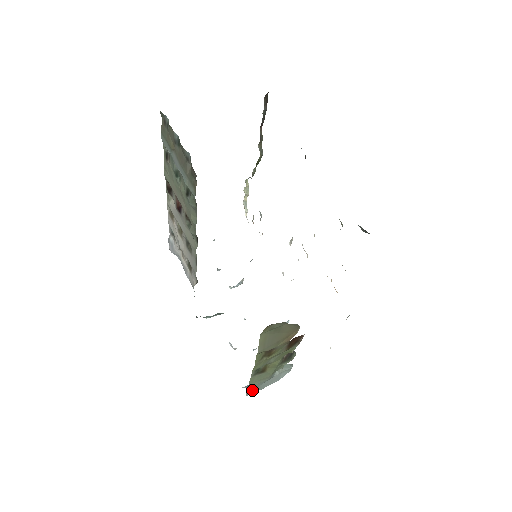
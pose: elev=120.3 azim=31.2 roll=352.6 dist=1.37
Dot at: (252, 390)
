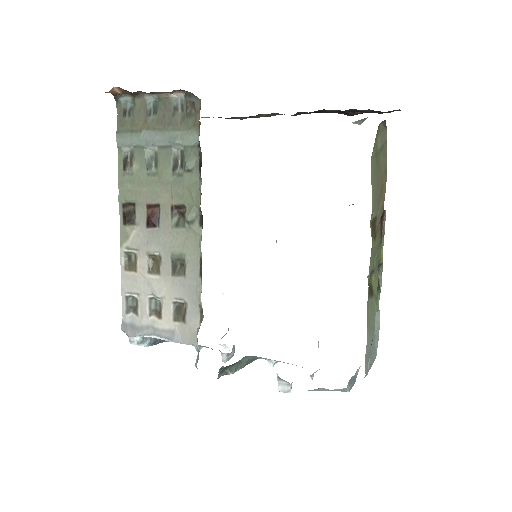
Dot at: (366, 360)
